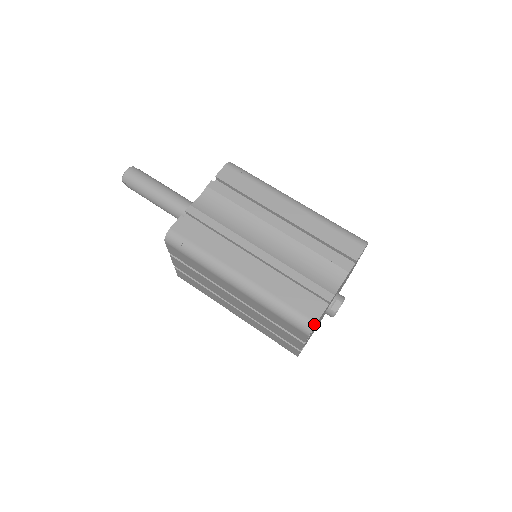
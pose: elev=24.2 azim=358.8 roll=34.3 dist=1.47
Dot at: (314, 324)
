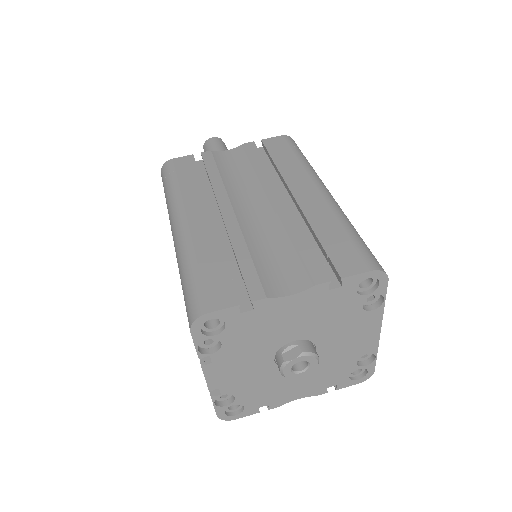
Dot at: (203, 312)
